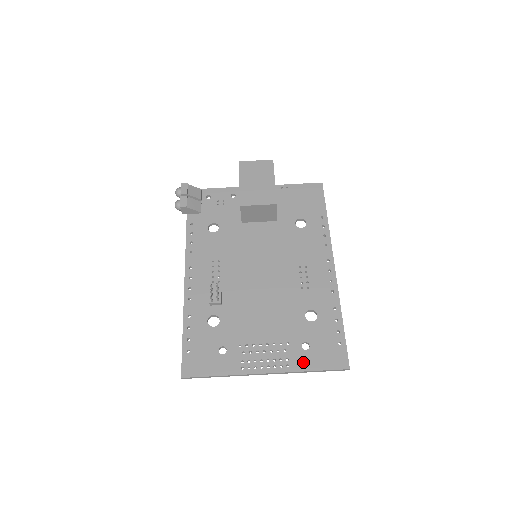
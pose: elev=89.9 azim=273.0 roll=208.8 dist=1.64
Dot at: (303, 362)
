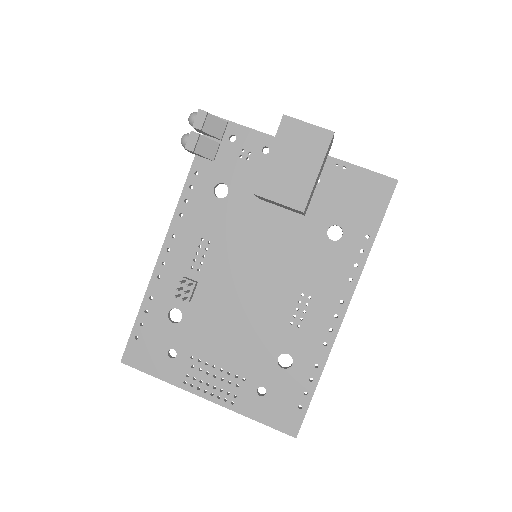
Dot at: (250, 407)
